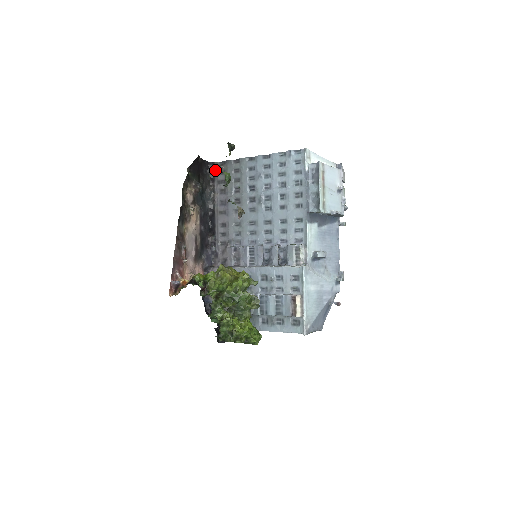
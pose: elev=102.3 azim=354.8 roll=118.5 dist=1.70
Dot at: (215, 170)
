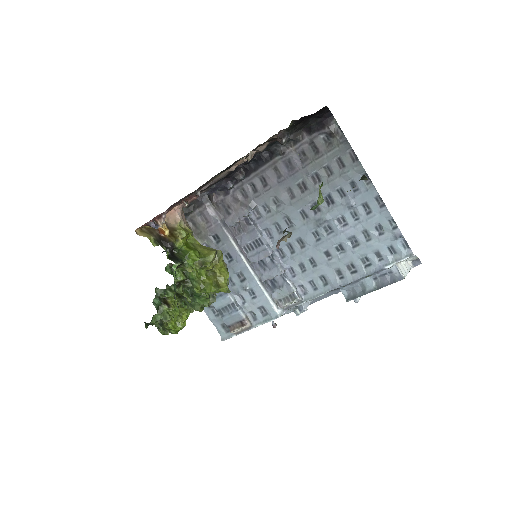
Dot at: (324, 128)
